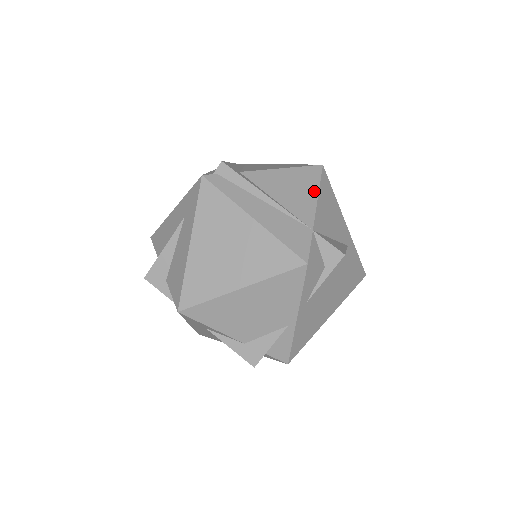
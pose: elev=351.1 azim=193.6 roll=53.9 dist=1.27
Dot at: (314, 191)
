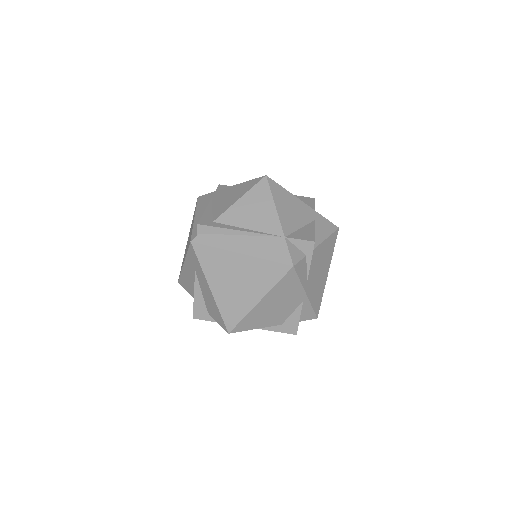
Dot at: (271, 203)
